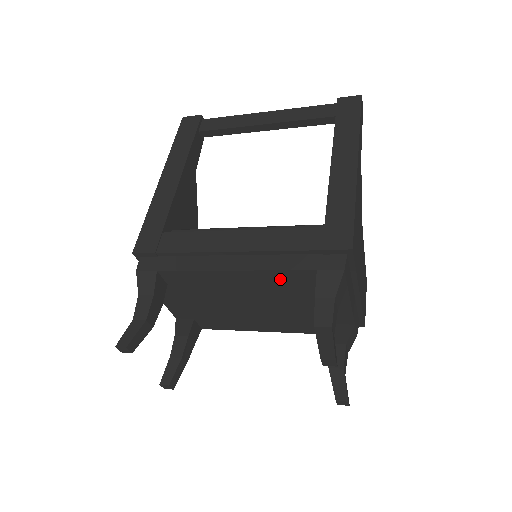
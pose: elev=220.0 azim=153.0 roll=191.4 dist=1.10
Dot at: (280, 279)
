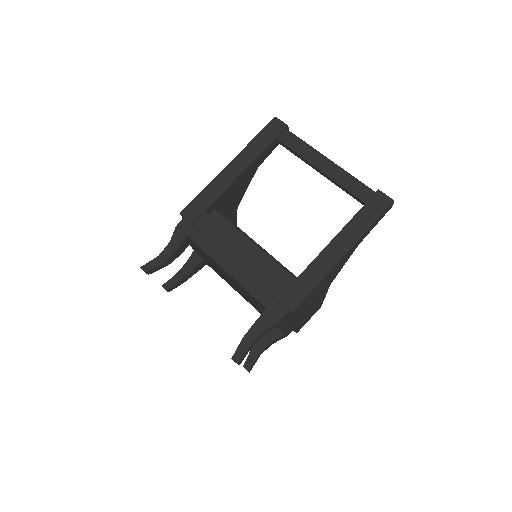
Dot at: occluded
